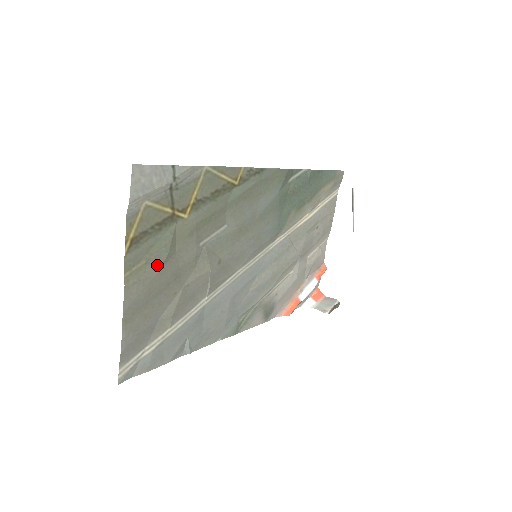
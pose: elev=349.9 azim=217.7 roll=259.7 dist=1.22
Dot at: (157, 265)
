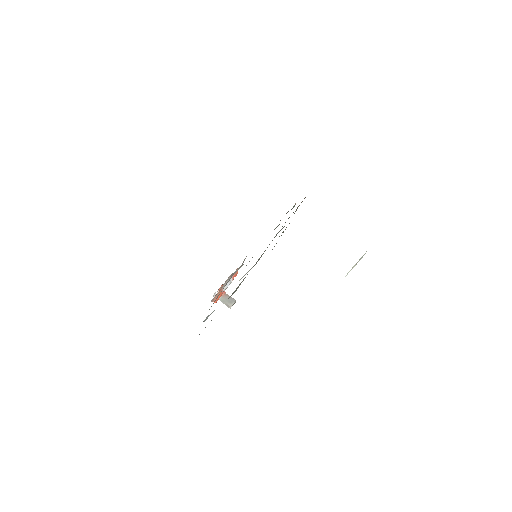
Dot at: occluded
